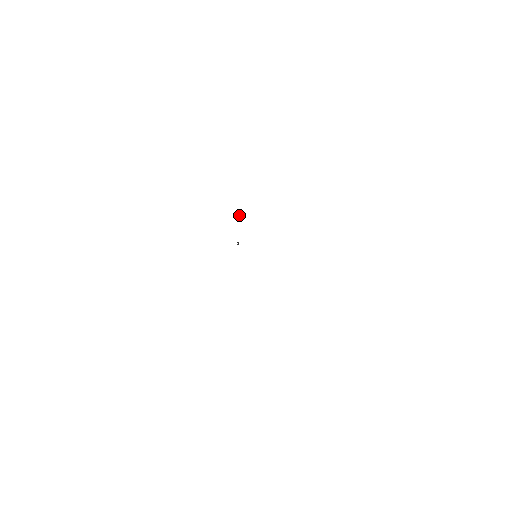
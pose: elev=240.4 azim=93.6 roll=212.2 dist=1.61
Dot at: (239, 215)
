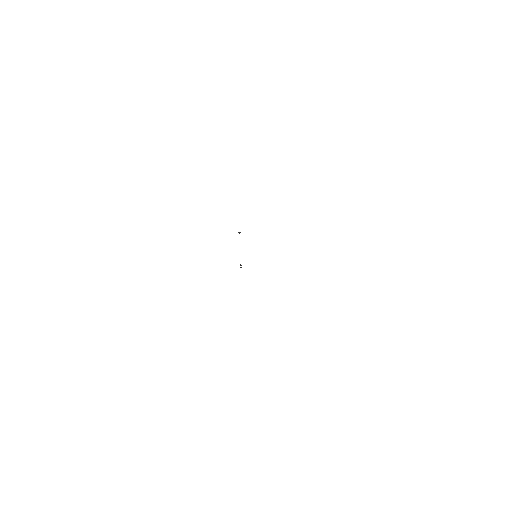
Dot at: occluded
